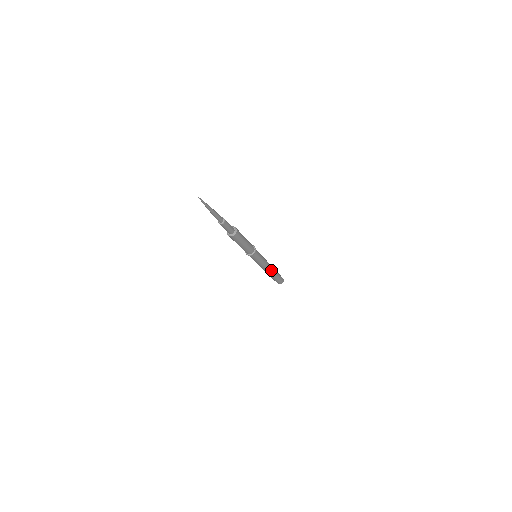
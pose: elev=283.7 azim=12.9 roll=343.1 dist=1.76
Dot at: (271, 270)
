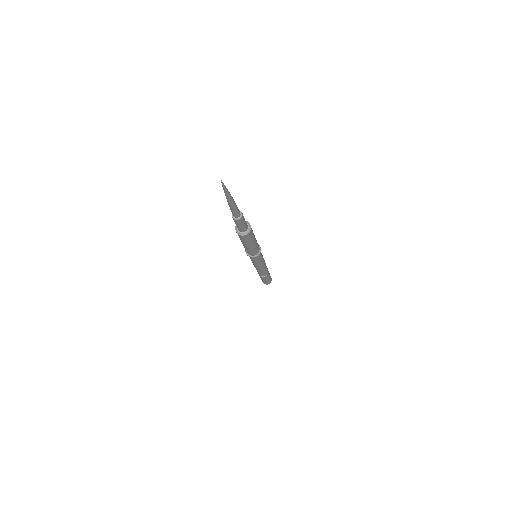
Dot at: (263, 273)
